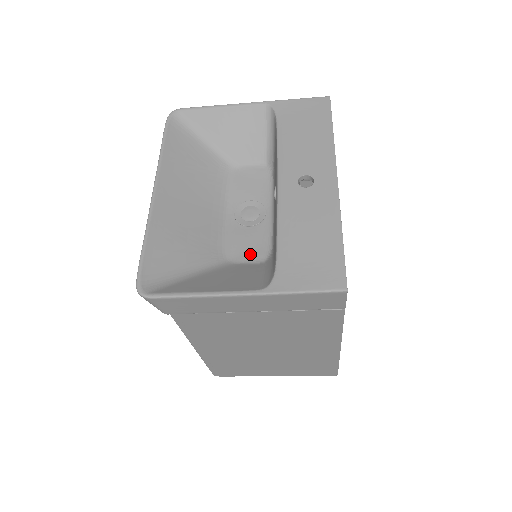
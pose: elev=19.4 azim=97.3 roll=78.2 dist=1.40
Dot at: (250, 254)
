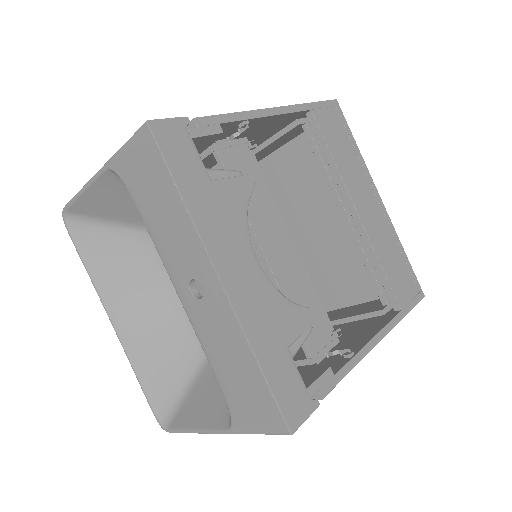
Dot at: occluded
